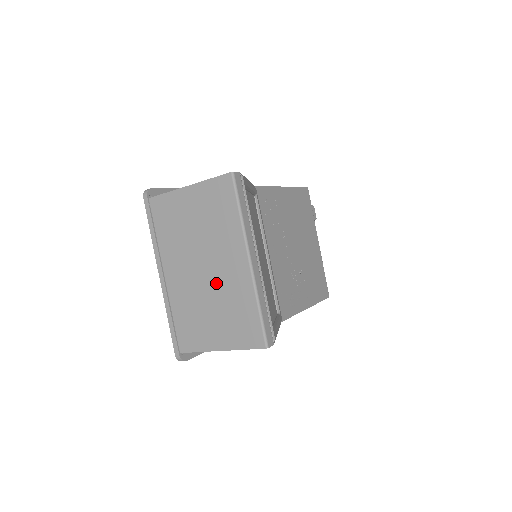
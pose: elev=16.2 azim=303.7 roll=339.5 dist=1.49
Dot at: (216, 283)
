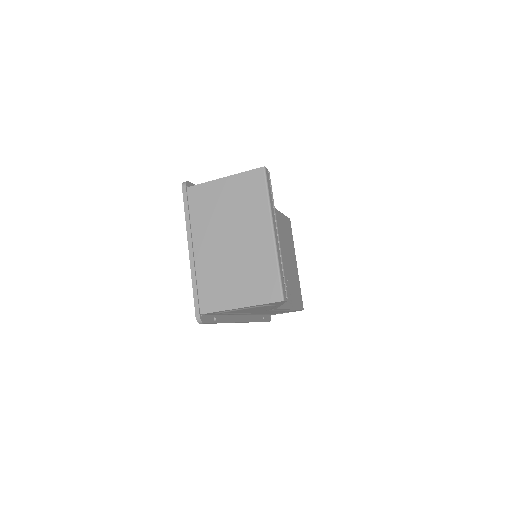
Dot at: (242, 252)
